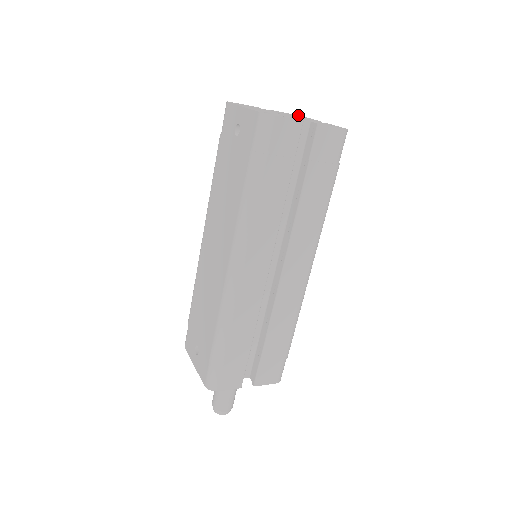
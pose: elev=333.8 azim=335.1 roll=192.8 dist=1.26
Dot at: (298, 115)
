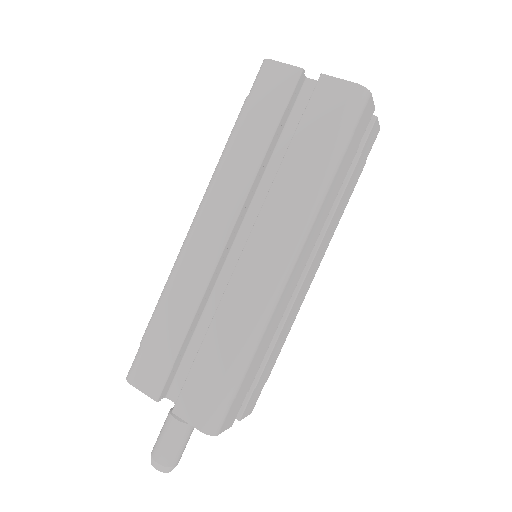
Dot at: occluded
